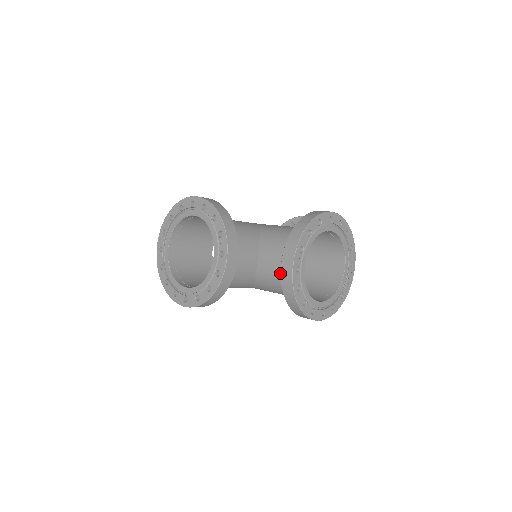
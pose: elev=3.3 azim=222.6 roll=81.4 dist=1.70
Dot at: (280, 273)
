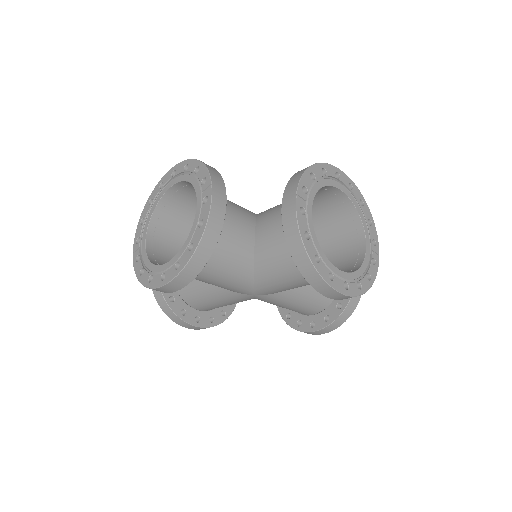
Dot at: (283, 237)
